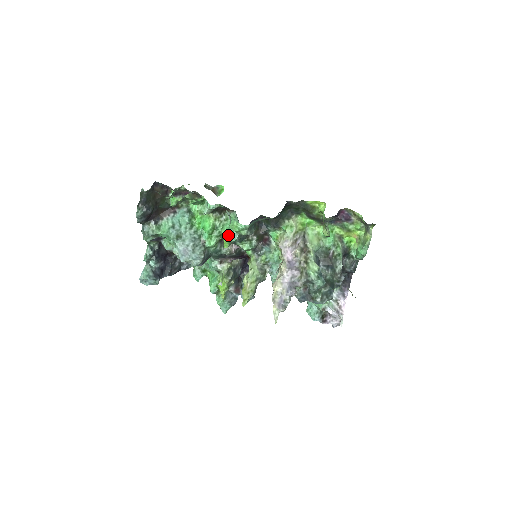
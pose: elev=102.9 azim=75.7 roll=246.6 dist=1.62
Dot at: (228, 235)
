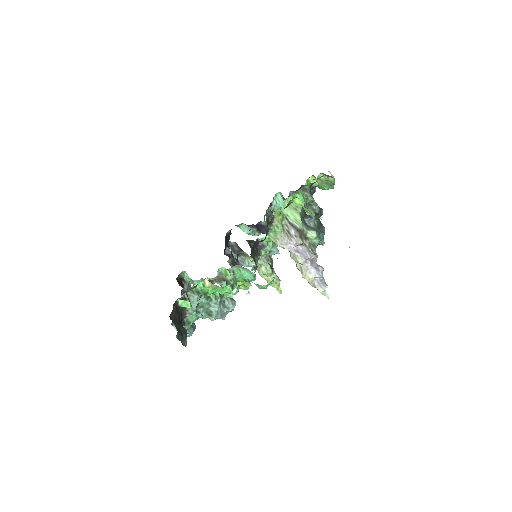
Dot at: (247, 281)
